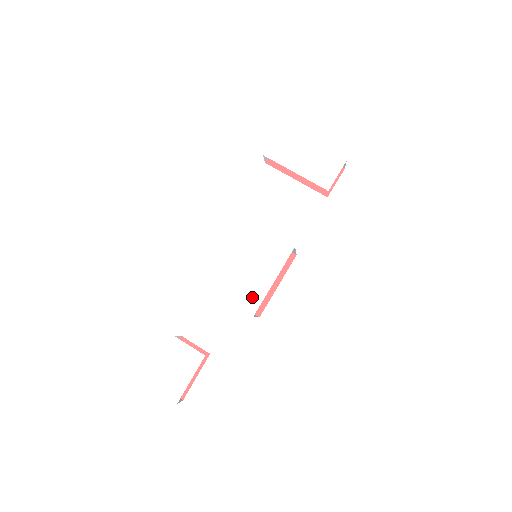
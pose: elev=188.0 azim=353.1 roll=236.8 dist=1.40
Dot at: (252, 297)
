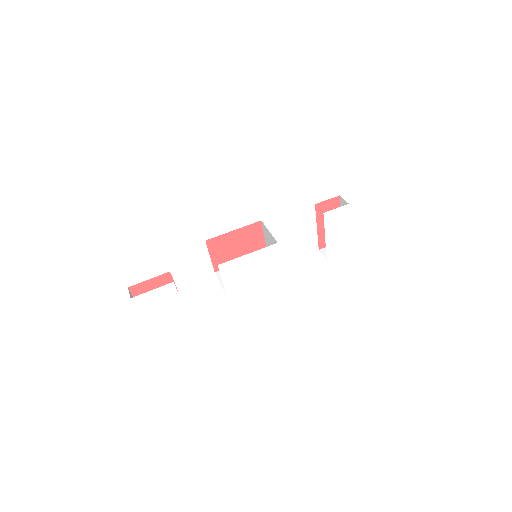
Dot at: (237, 287)
